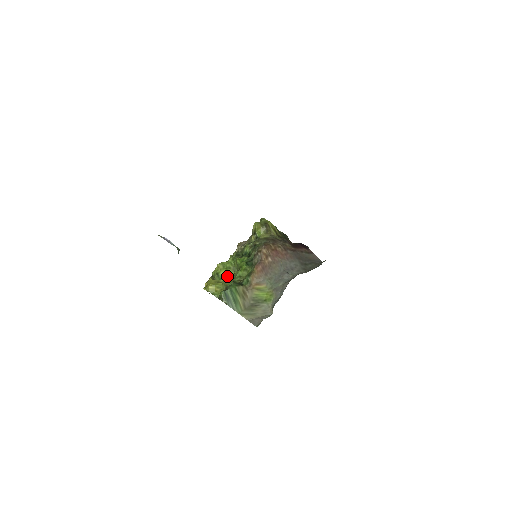
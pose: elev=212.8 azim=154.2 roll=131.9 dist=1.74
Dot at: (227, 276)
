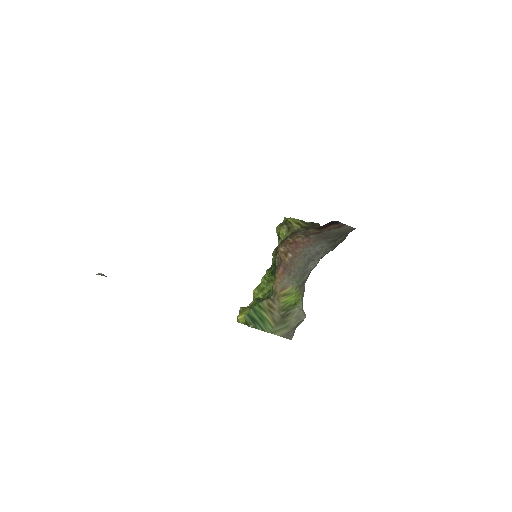
Dot at: occluded
